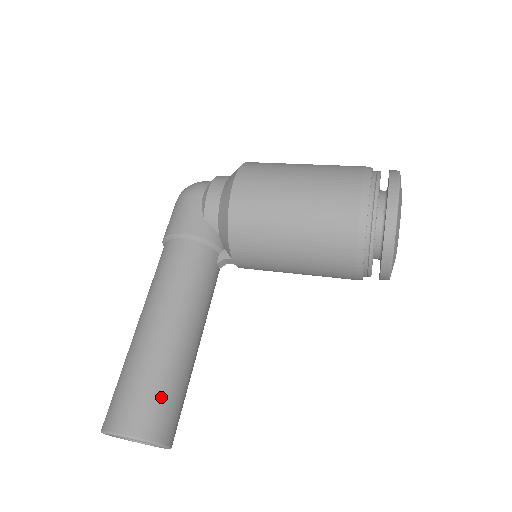
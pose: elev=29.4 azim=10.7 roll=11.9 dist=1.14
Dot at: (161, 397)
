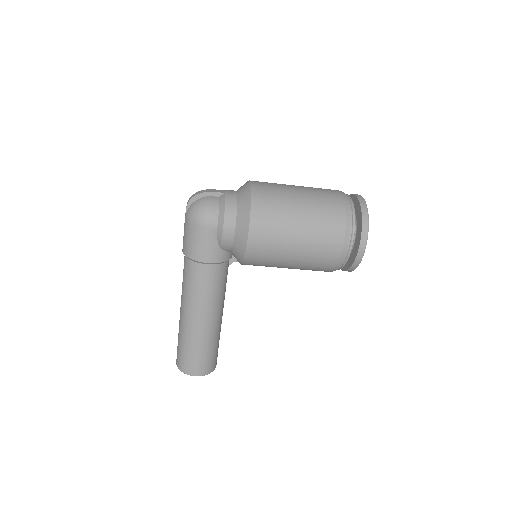
Dot at: (212, 354)
